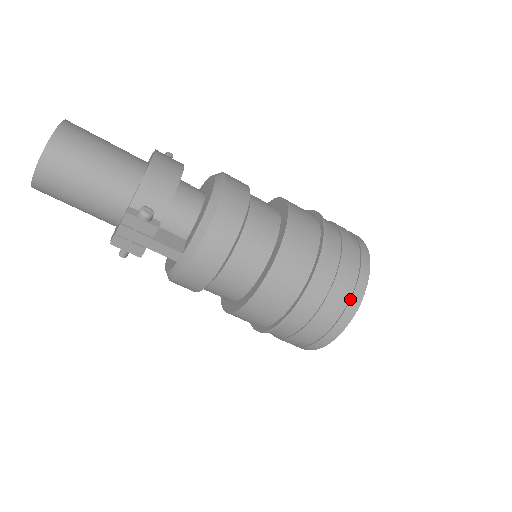
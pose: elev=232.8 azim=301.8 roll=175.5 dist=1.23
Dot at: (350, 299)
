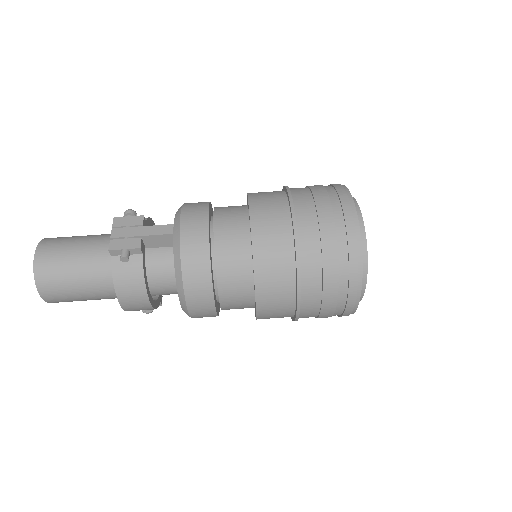
Dot at: (331, 185)
